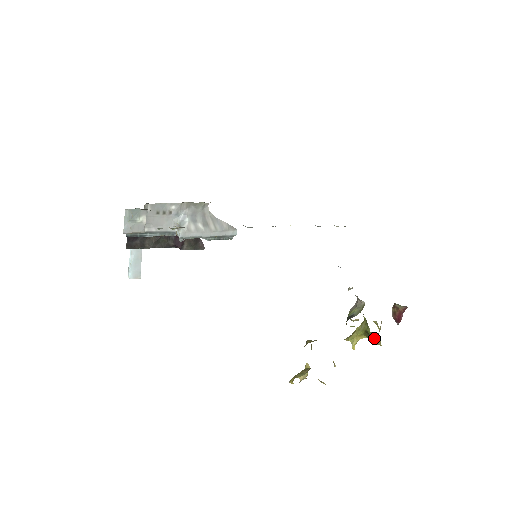
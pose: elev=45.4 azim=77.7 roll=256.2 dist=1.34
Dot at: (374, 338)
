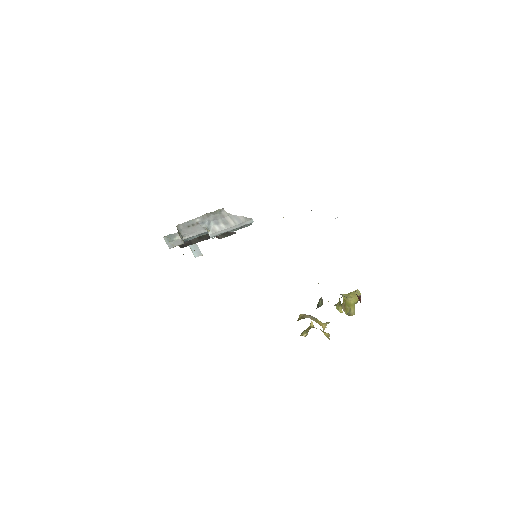
Dot at: occluded
